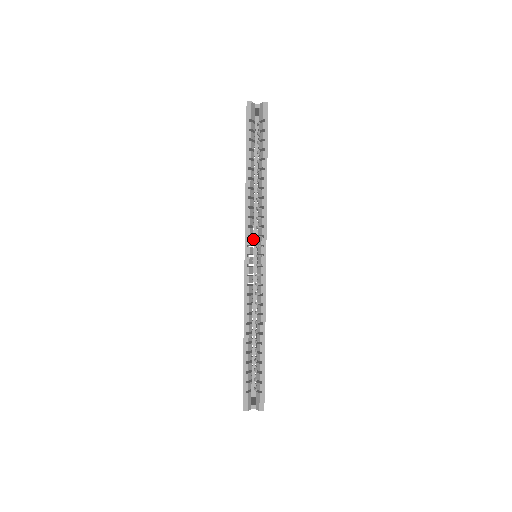
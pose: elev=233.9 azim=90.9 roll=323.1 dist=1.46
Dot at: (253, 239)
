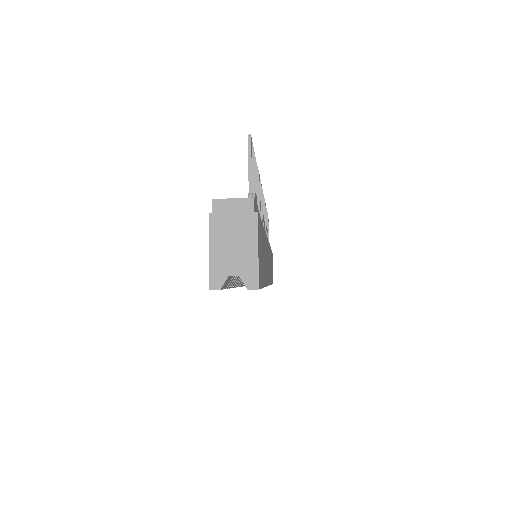
Dot at: occluded
